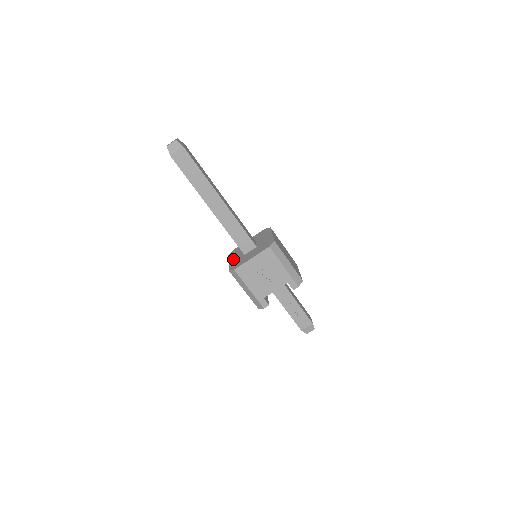
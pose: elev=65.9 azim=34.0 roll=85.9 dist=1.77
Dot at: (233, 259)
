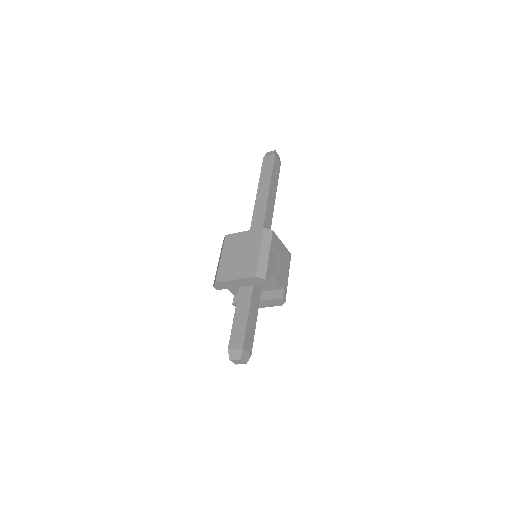
Dot at: occluded
